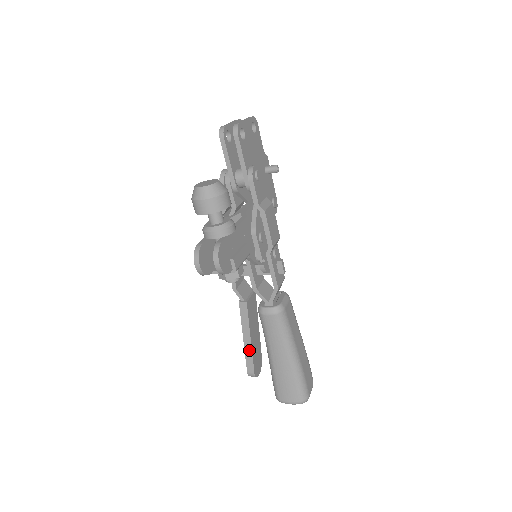
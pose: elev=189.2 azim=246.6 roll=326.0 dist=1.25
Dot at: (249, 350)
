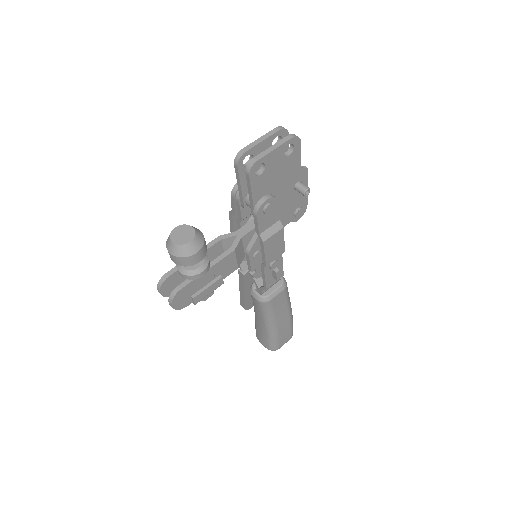
Dot at: (243, 297)
